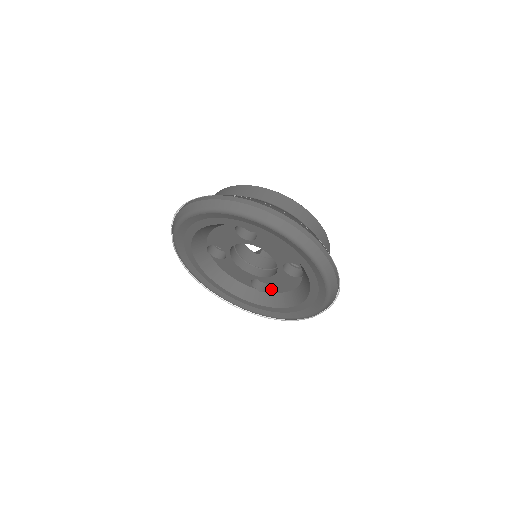
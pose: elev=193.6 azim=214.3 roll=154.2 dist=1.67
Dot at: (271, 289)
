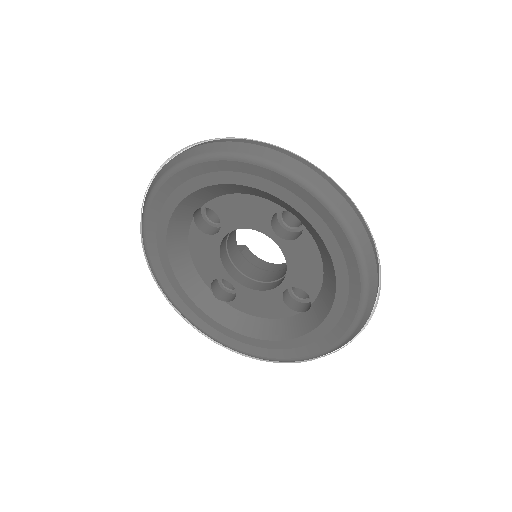
Dot at: (235, 302)
